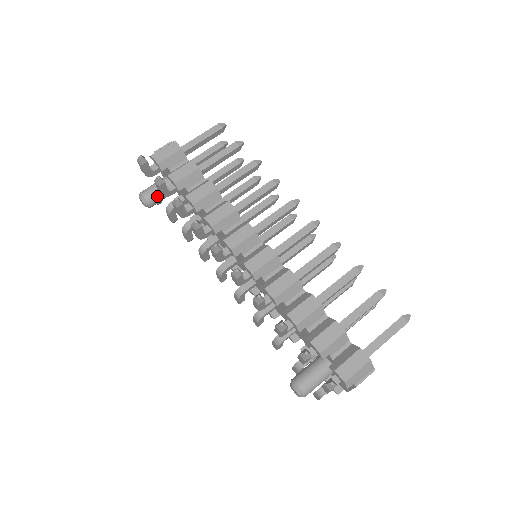
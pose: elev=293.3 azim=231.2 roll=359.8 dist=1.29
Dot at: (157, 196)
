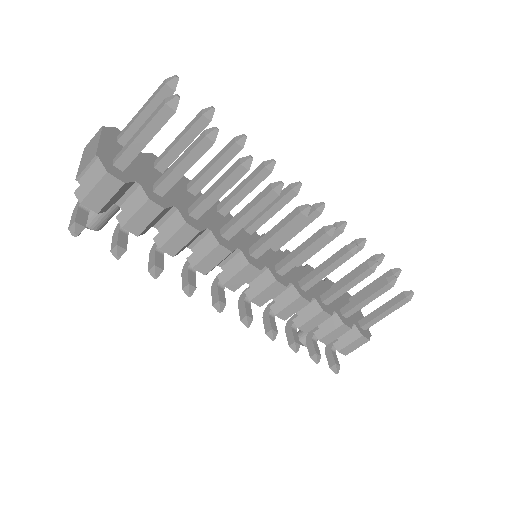
Dot at: (108, 220)
